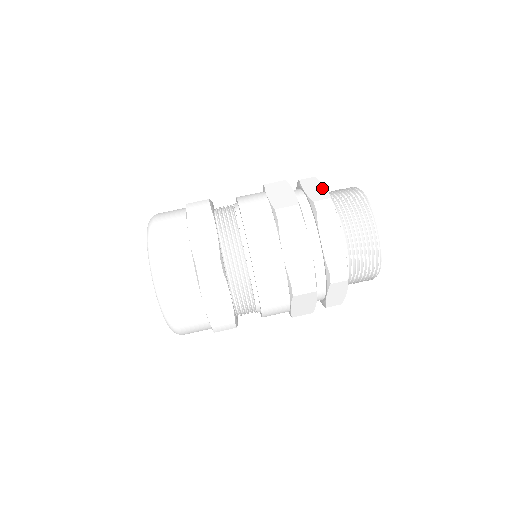
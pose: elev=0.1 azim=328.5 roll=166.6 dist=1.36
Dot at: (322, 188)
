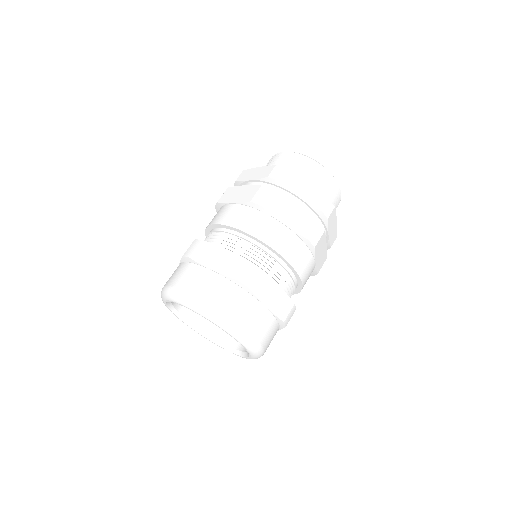
Dot at: (310, 187)
